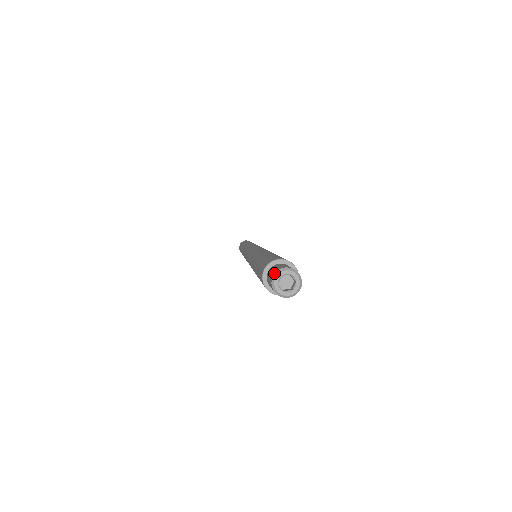
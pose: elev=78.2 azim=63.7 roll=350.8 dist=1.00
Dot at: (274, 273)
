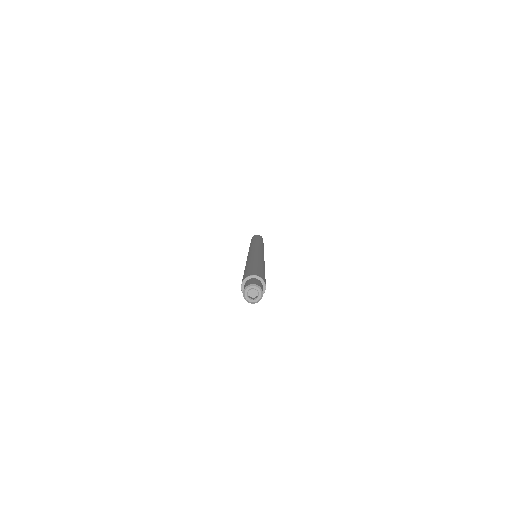
Dot at: (243, 292)
